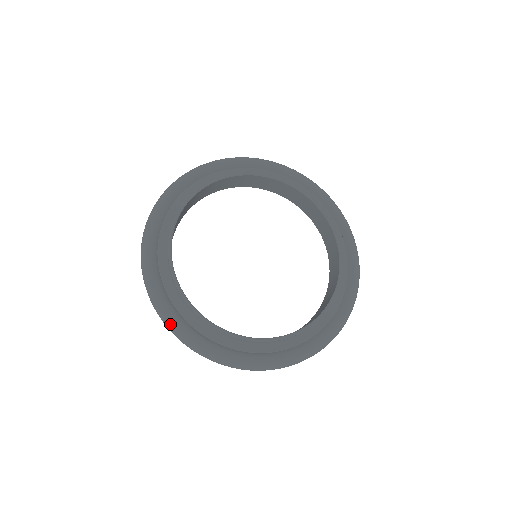
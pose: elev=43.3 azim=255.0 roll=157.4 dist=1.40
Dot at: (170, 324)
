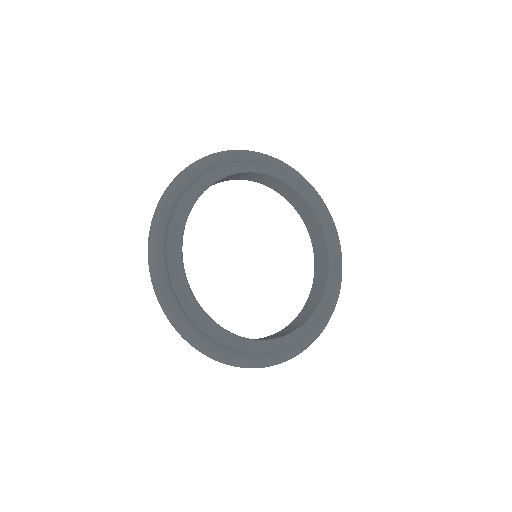
Dot at: (190, 338)
